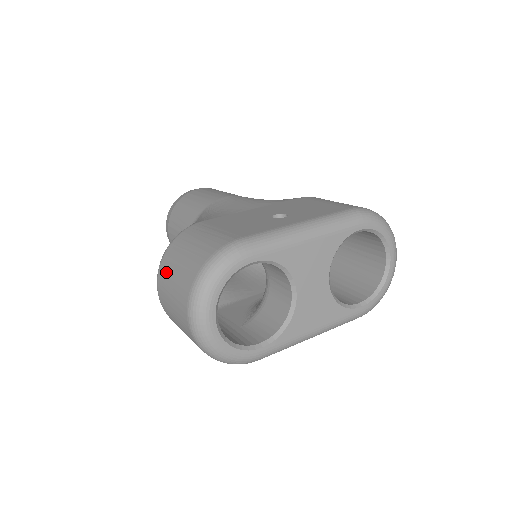
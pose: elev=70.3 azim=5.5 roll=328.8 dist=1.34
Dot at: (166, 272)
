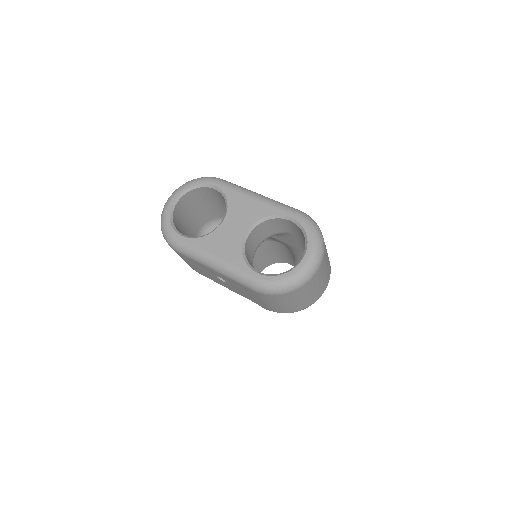
Dot at: occluded
